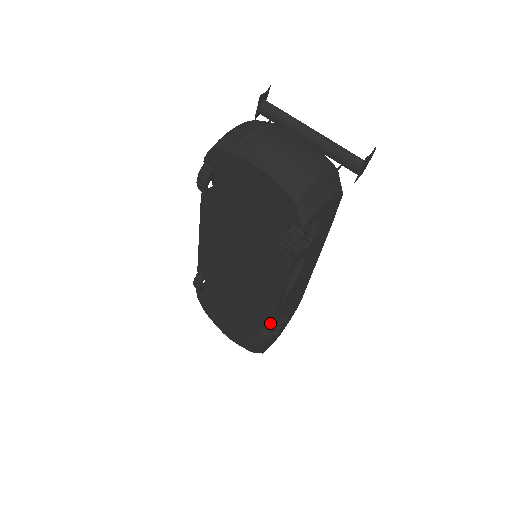
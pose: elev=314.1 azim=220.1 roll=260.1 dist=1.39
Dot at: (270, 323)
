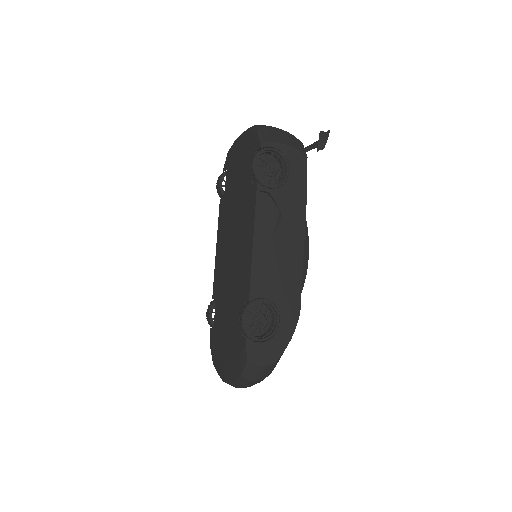
Dot at: (249, 288)
